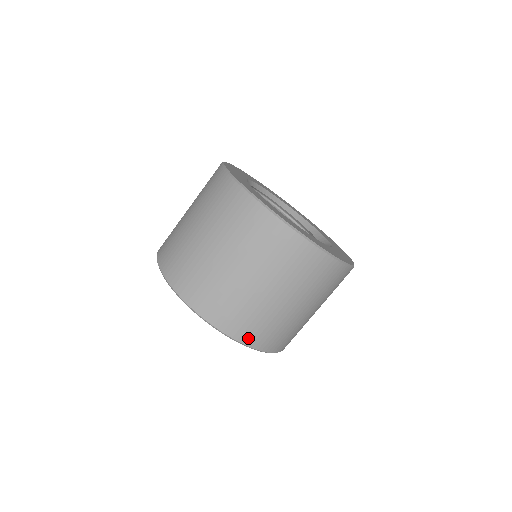
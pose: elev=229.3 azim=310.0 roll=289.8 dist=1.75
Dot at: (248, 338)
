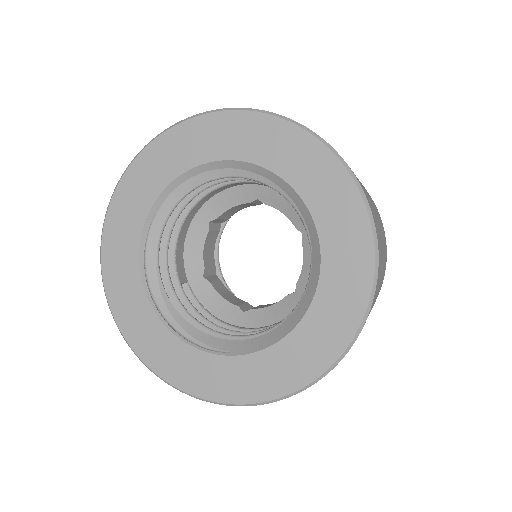
Dot at: (370, 207)
